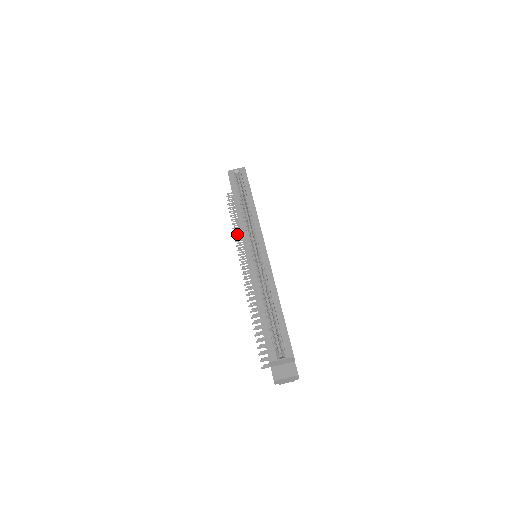
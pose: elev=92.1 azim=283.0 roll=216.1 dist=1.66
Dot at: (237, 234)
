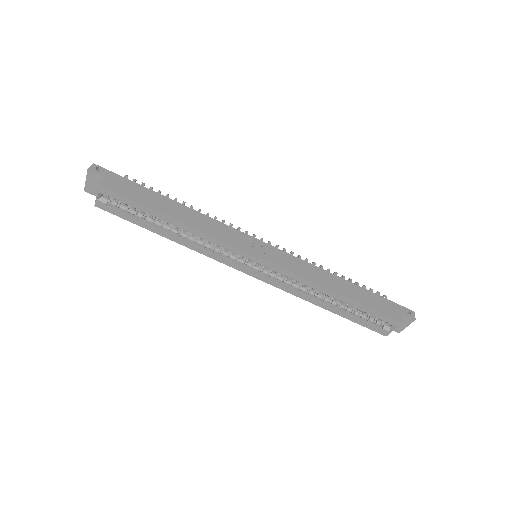
Dot at: occluded
